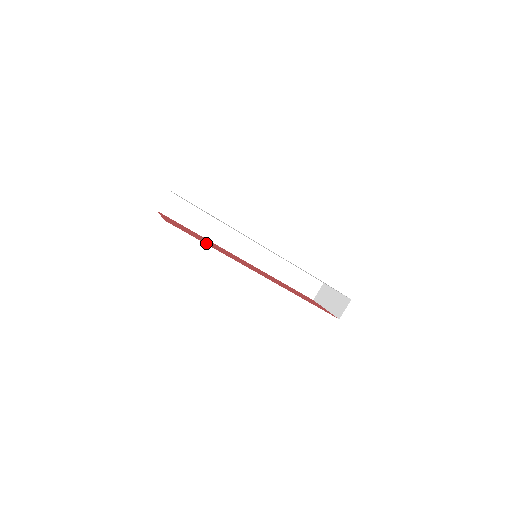
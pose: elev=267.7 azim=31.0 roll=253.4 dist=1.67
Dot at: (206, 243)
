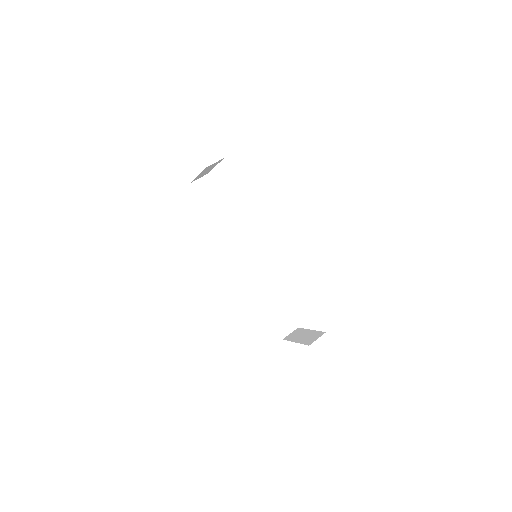
Dot at: occluded
